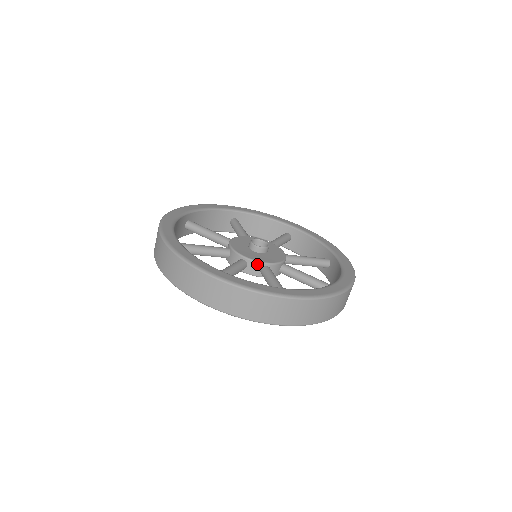
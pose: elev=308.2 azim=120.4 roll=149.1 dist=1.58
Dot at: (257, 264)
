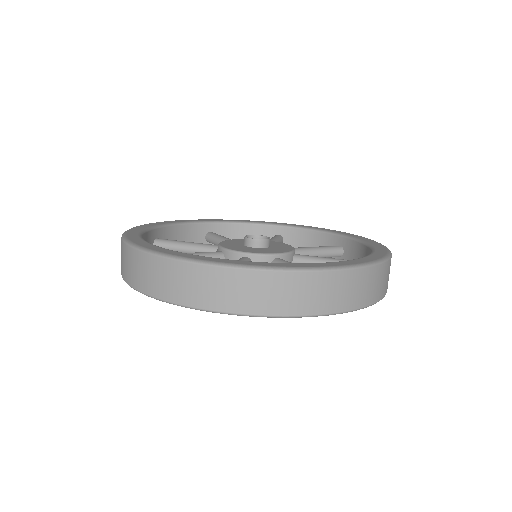
Dot at: (233, 254)
